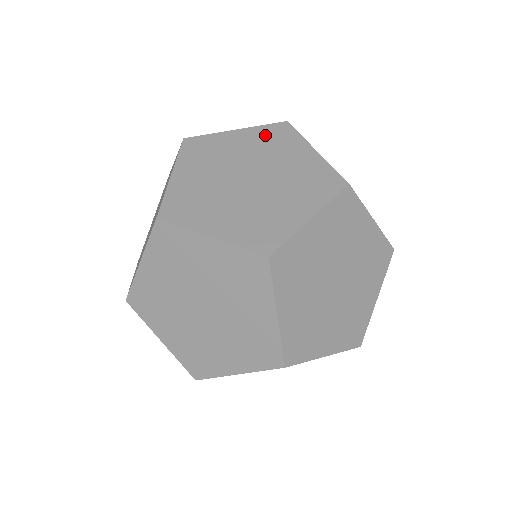
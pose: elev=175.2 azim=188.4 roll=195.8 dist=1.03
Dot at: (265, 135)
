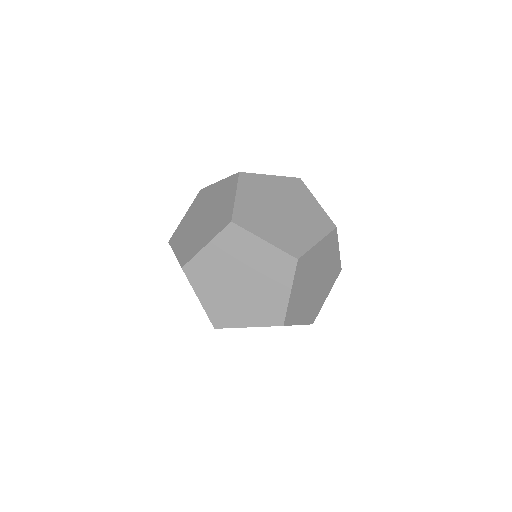
Dot at: (197, 202)
